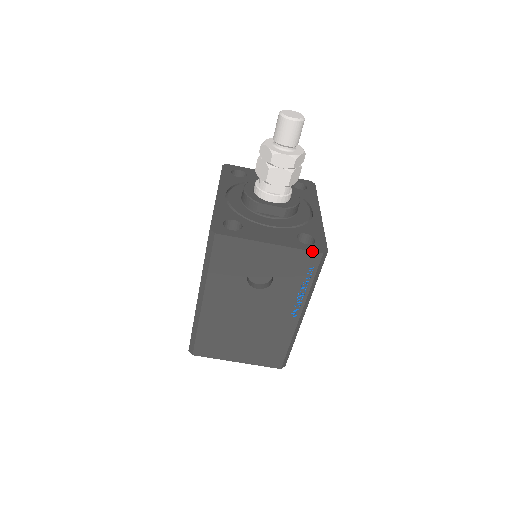
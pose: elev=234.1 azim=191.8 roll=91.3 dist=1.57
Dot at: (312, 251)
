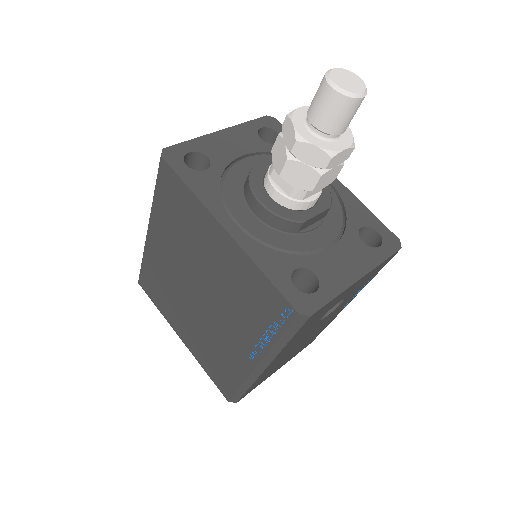
Dot at: (393, 254)
